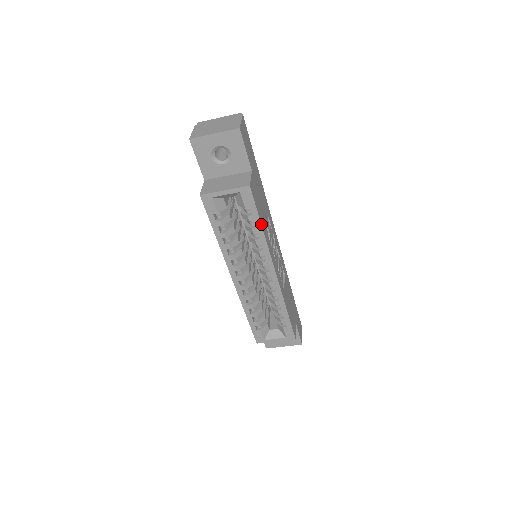
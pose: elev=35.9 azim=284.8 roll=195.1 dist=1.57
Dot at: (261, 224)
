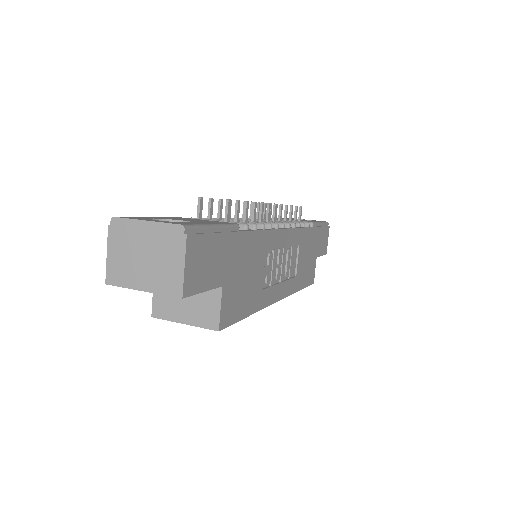
Dot at: (248, 316)
